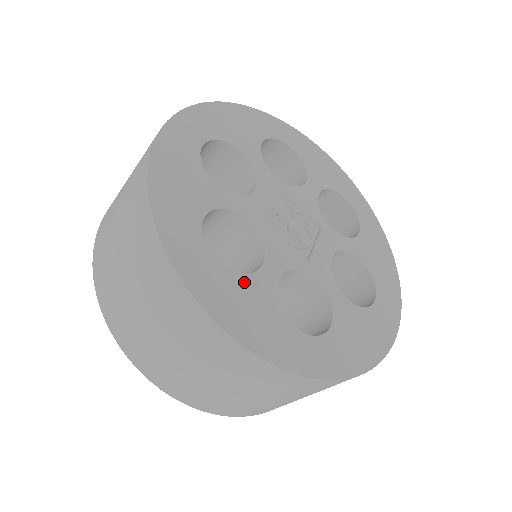
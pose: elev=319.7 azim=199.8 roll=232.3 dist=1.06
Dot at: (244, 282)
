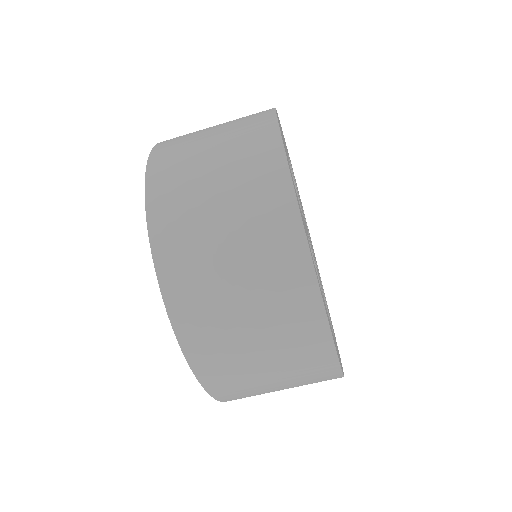
Dot at: (325, 305)
